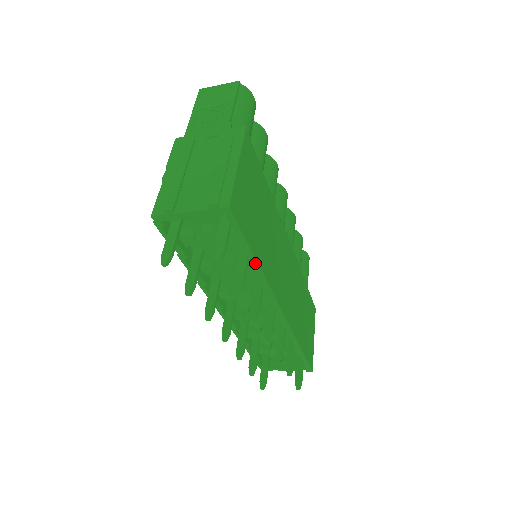
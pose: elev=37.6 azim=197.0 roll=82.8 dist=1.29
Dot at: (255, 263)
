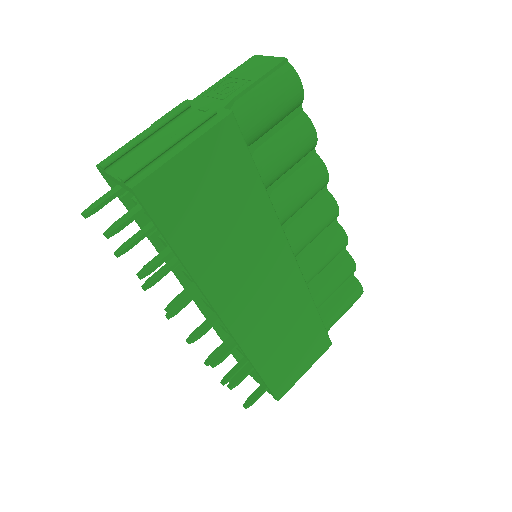
Dot at: (179, 259)
